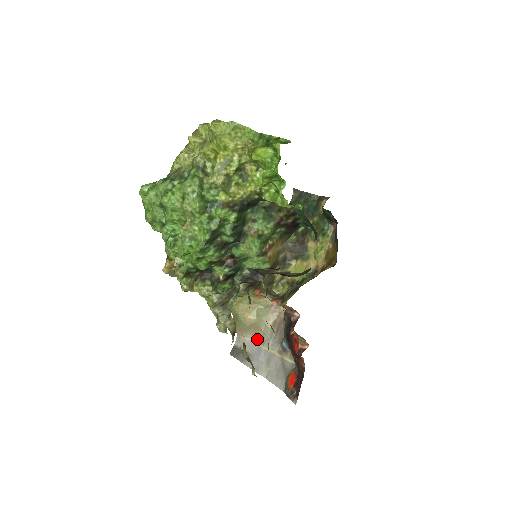
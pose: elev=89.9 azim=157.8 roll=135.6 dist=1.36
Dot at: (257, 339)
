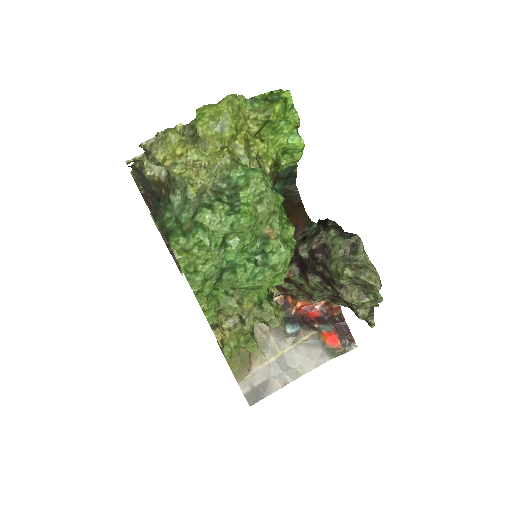
Dot at: (261, 361)
